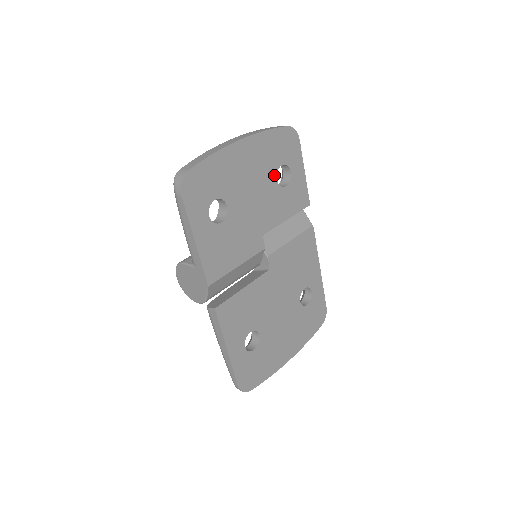
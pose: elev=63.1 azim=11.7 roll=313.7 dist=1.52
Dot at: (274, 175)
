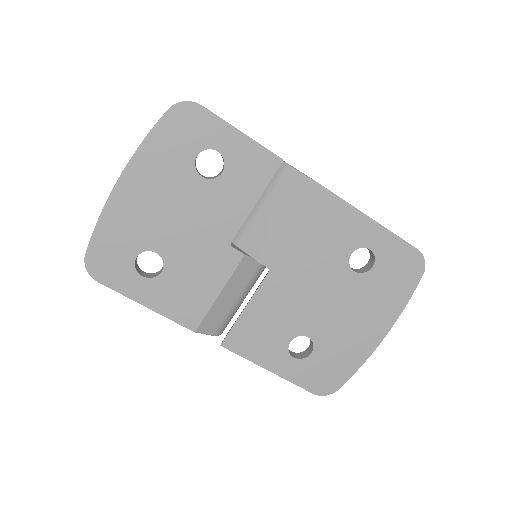
Dot at: (194, 175)
